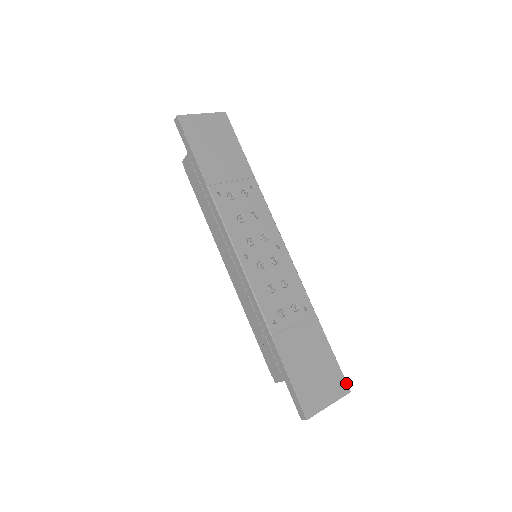
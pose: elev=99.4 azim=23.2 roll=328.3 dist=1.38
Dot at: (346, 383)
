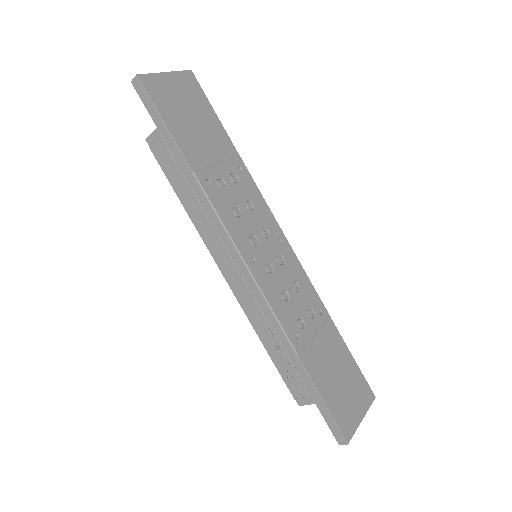
Dot at: (370, 389)
